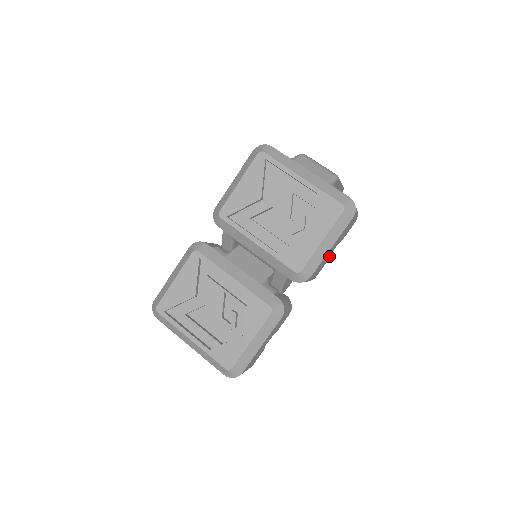
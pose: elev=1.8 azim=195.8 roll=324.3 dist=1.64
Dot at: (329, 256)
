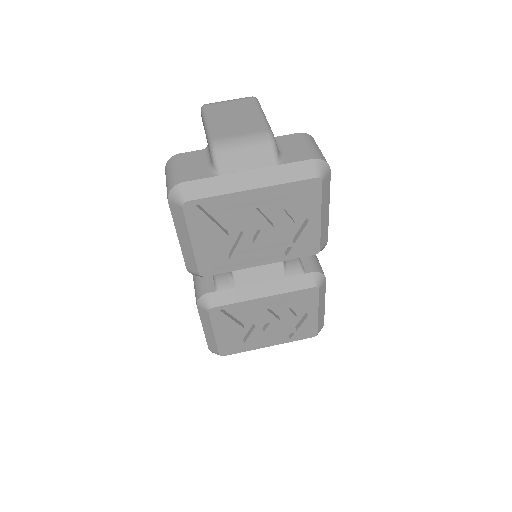
Dot at: occluded
